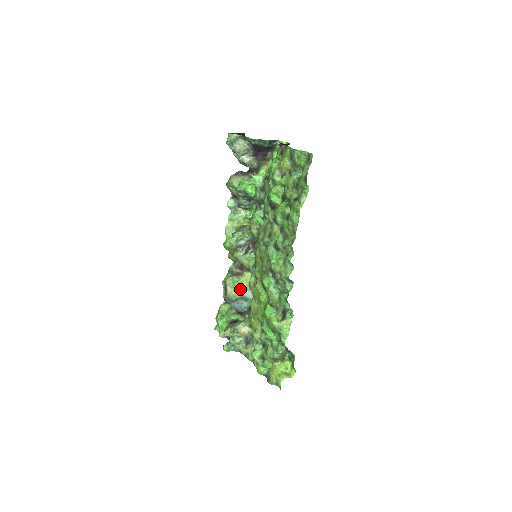
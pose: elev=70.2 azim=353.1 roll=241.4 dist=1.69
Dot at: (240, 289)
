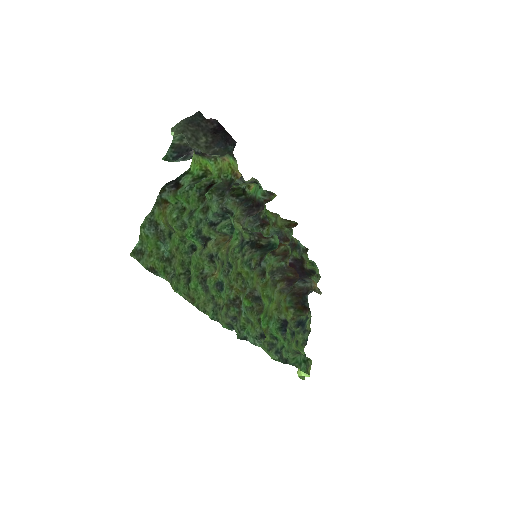
Dot at: occluded
